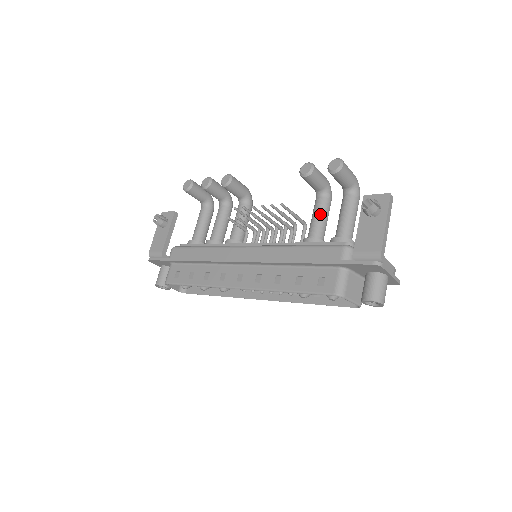
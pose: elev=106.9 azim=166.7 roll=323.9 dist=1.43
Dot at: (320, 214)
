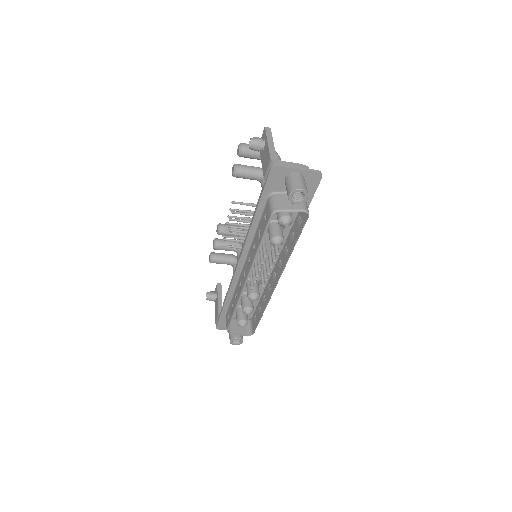
Dot at: occluded
